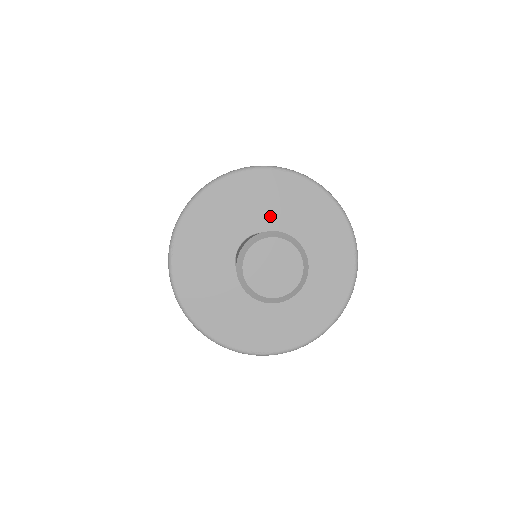
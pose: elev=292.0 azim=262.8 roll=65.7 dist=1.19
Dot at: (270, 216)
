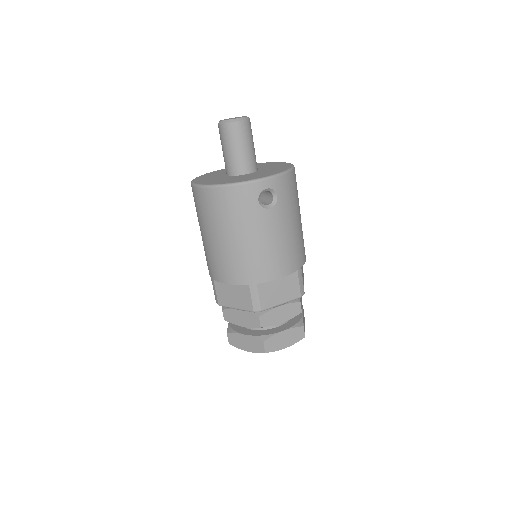
Dot at: occluded
